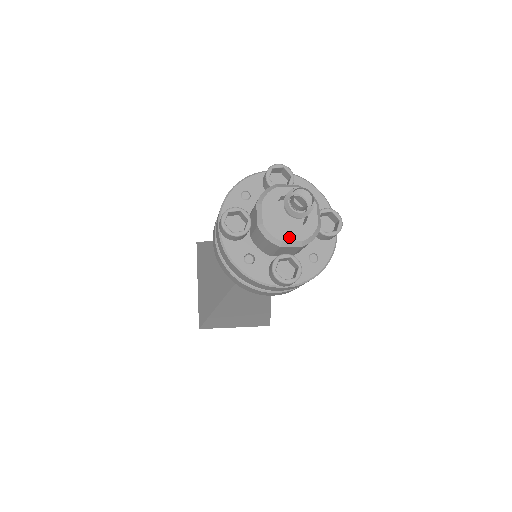
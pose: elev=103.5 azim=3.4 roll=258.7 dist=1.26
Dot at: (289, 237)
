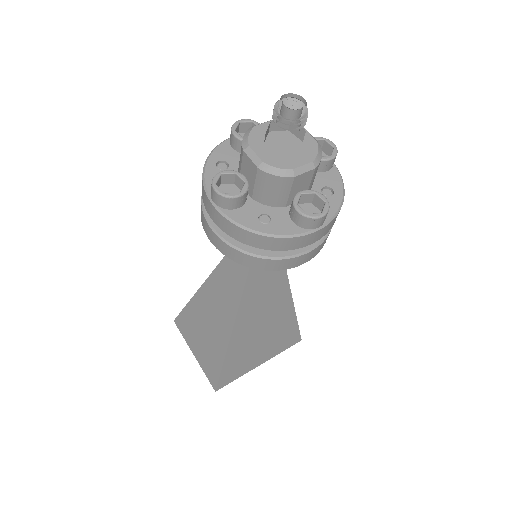
Dot at: (258, 149)
